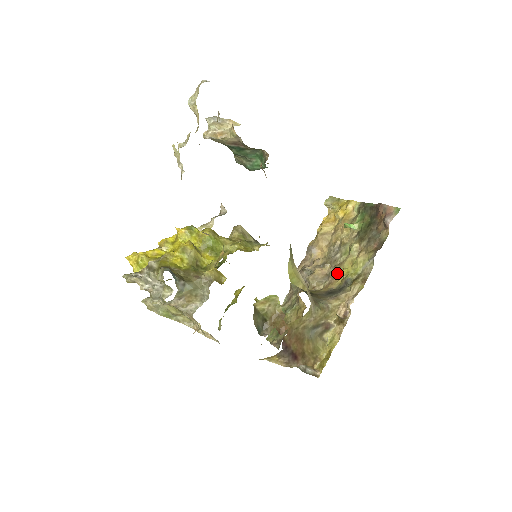
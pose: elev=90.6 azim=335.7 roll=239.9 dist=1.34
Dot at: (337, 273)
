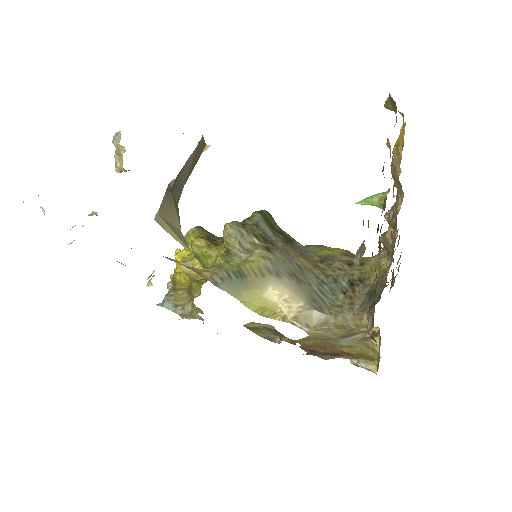
Dot at: occluded
